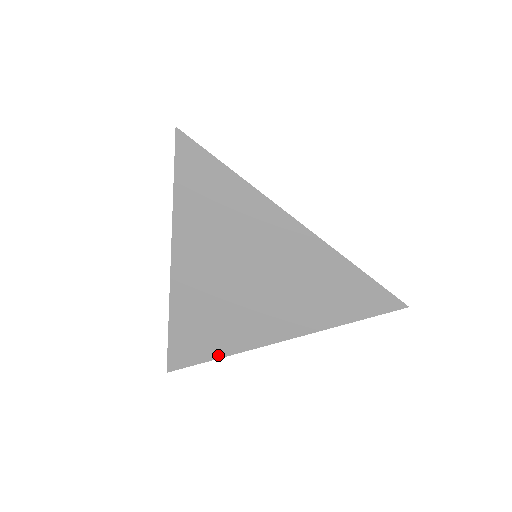
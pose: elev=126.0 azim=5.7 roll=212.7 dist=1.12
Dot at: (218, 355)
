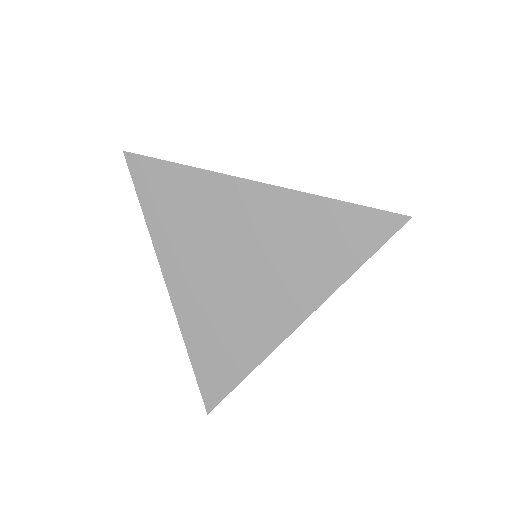
Dot at: (247, 370)
